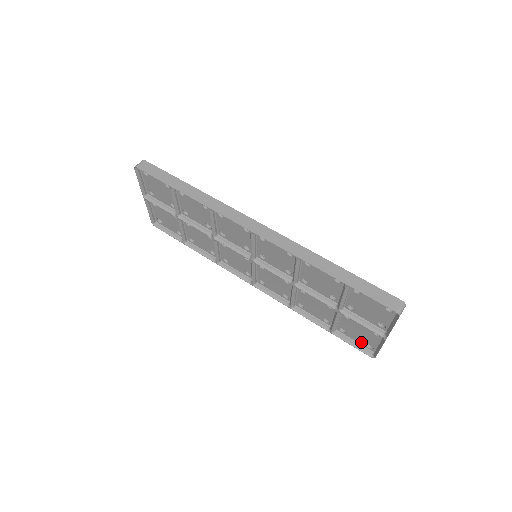
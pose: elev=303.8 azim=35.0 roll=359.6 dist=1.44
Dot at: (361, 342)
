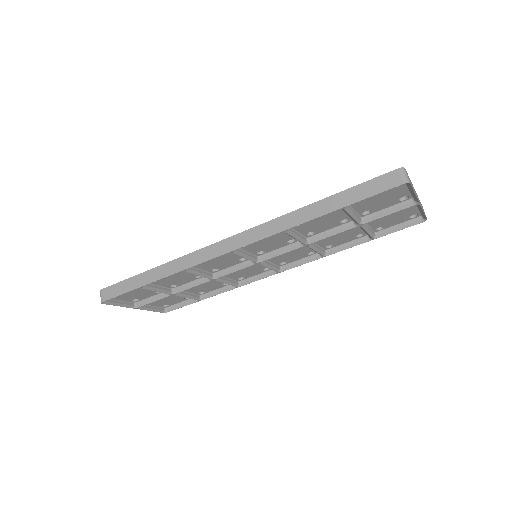
Dot at: (403, 221)
